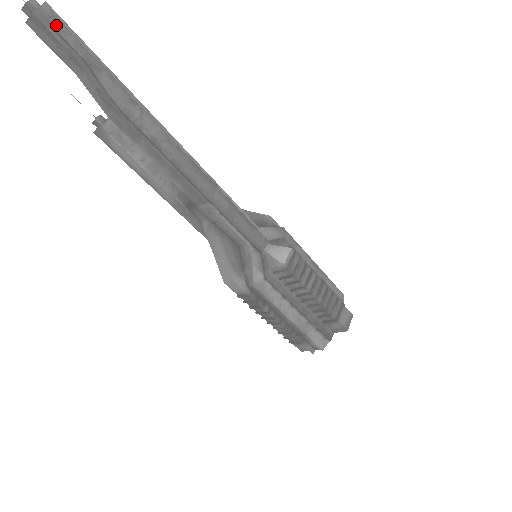
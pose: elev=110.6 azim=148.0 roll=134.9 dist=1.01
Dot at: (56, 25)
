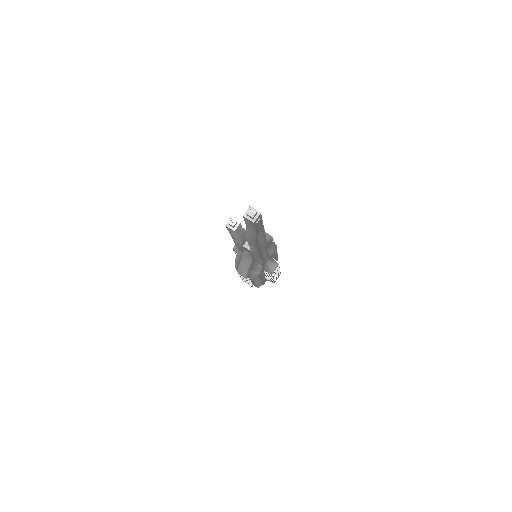
Dot at: (259, 222)
